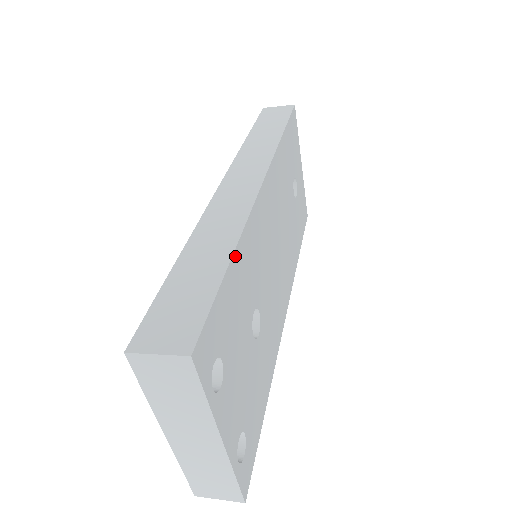
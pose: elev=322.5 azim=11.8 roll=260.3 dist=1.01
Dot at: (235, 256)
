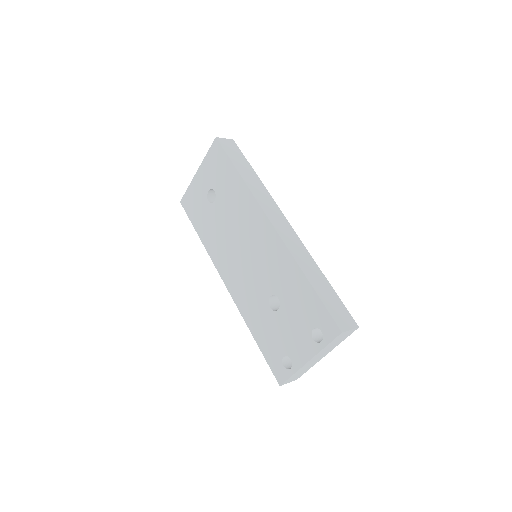
Dot at: (322, 276)
